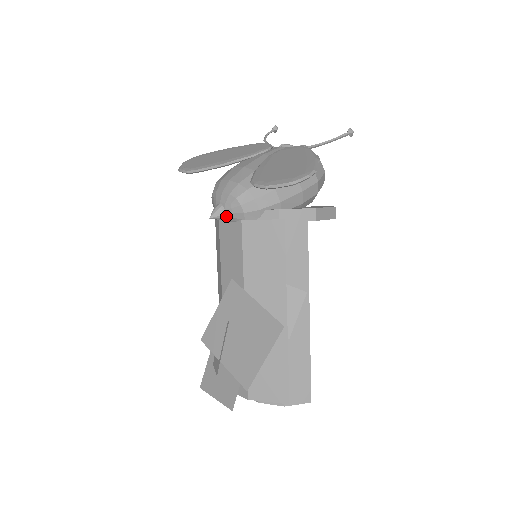
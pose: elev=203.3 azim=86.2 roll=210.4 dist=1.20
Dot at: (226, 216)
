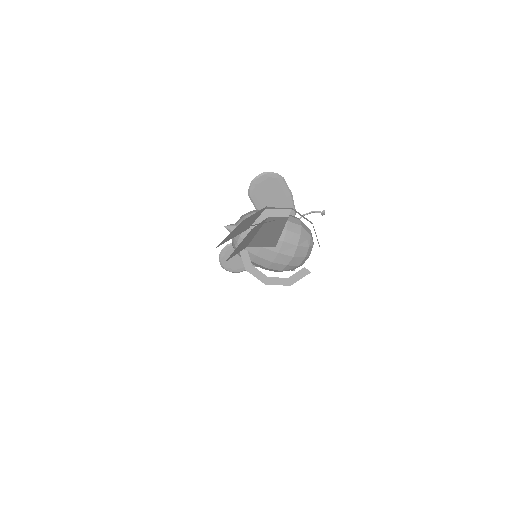
Dot at: (235, 226)
